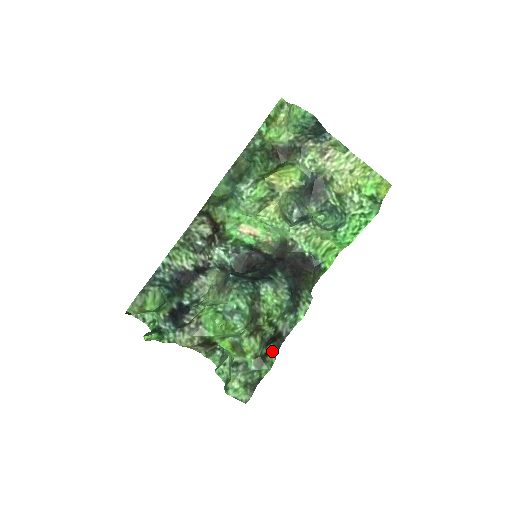
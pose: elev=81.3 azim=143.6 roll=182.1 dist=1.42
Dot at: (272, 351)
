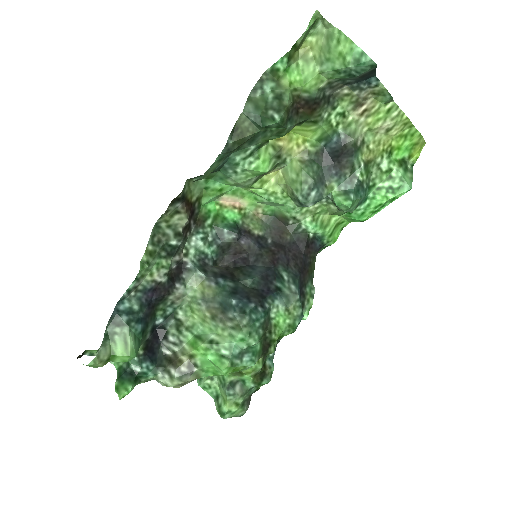
Dot at: (268, 356)
